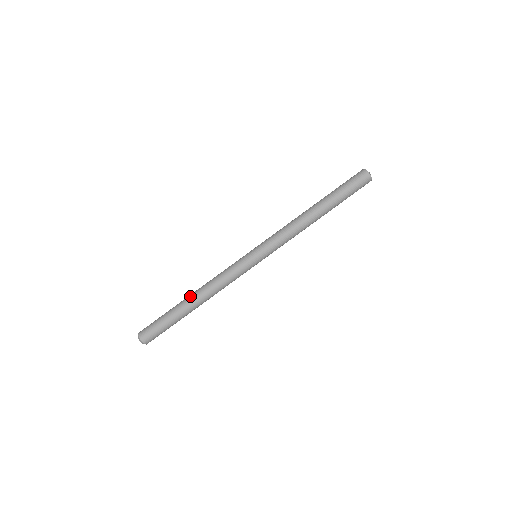
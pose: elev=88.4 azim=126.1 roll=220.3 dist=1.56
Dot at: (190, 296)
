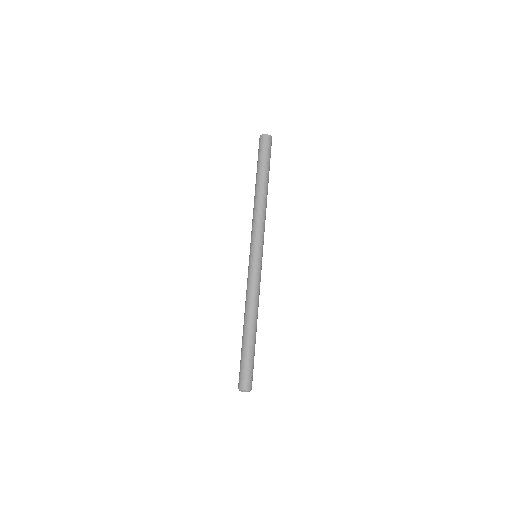
Dot at: (243, 326)
